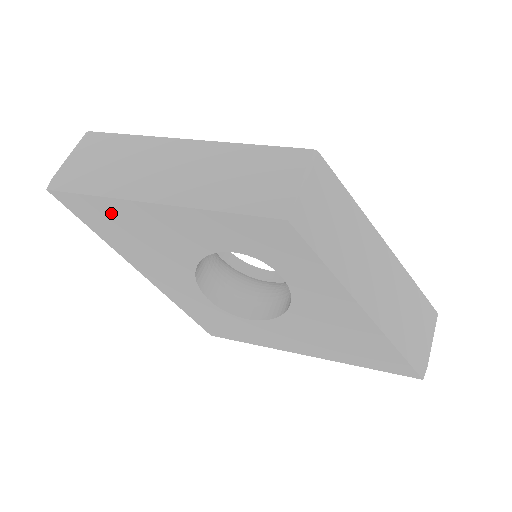
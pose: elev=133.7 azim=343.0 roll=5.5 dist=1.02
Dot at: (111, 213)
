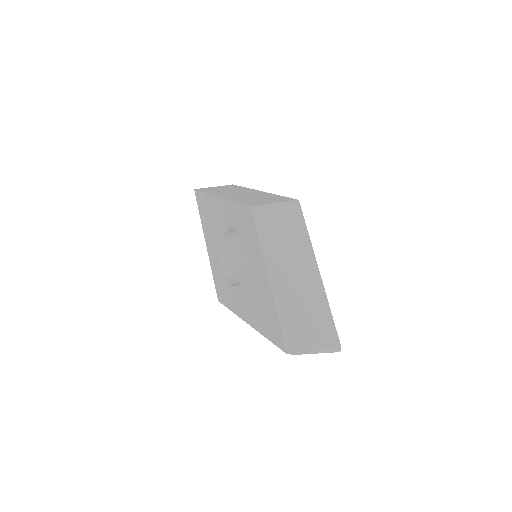
Dot at: (206, 203)
